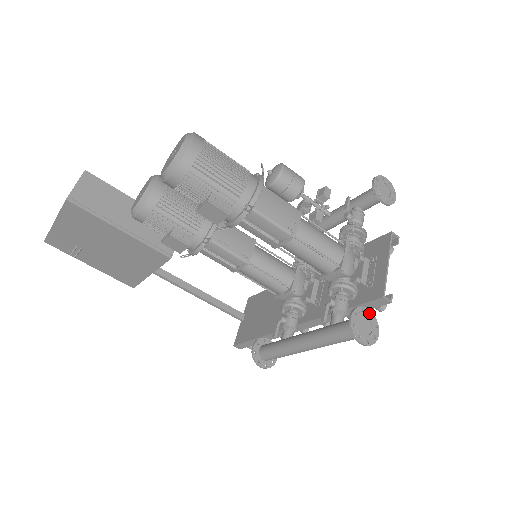
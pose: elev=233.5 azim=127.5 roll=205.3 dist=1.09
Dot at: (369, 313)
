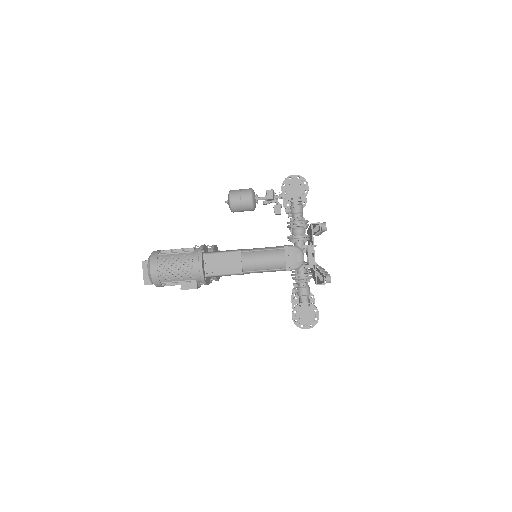
Dot at: (306, 305)
